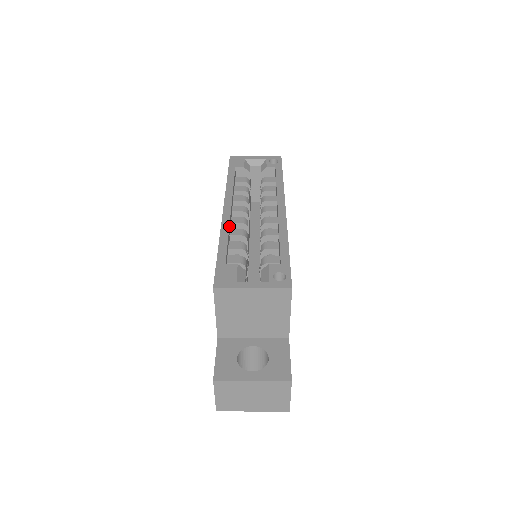
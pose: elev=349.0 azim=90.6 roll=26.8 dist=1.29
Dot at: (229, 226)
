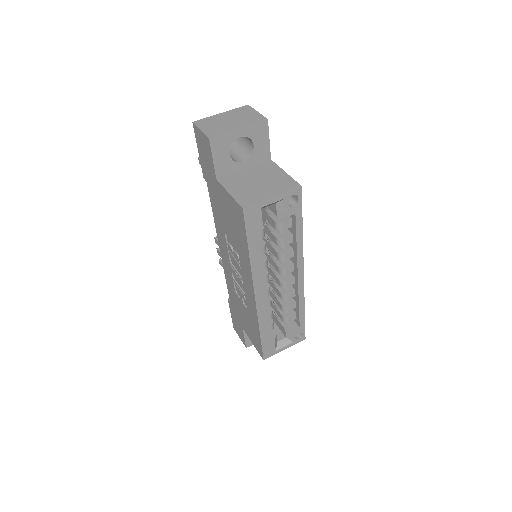
Dot at: (263, 313)
